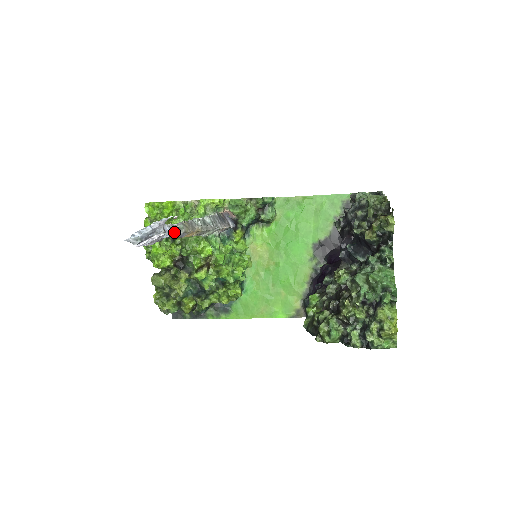
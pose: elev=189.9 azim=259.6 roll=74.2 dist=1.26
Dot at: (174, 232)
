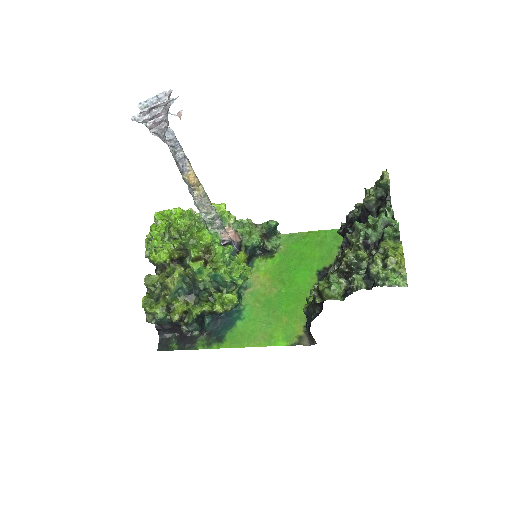
Dot at: occluded
